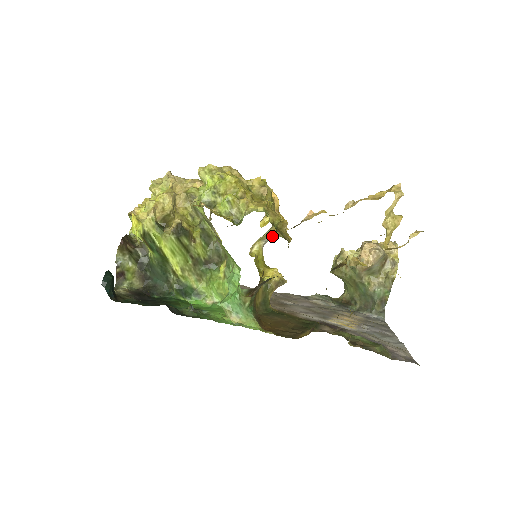
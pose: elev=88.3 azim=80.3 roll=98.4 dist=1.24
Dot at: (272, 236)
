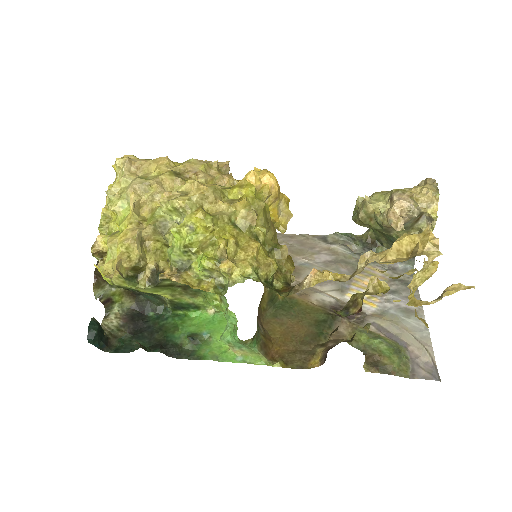
Dot at: occluded
